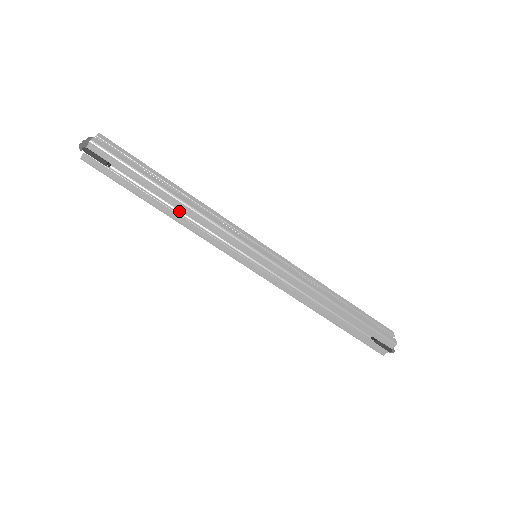
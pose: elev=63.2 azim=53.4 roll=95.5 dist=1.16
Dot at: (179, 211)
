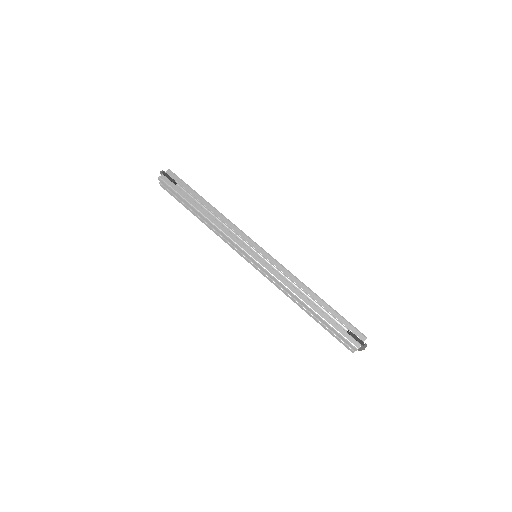
Dot at: occluded
